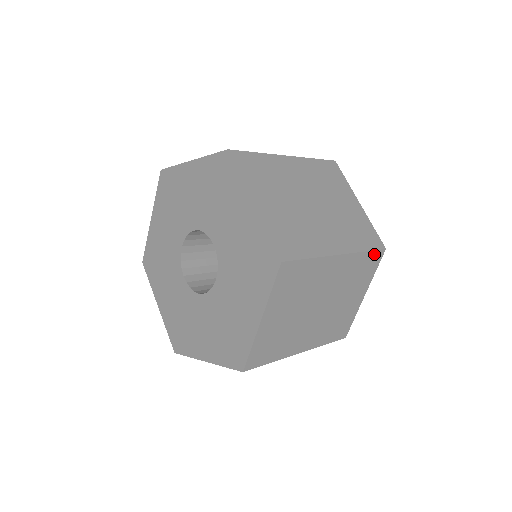
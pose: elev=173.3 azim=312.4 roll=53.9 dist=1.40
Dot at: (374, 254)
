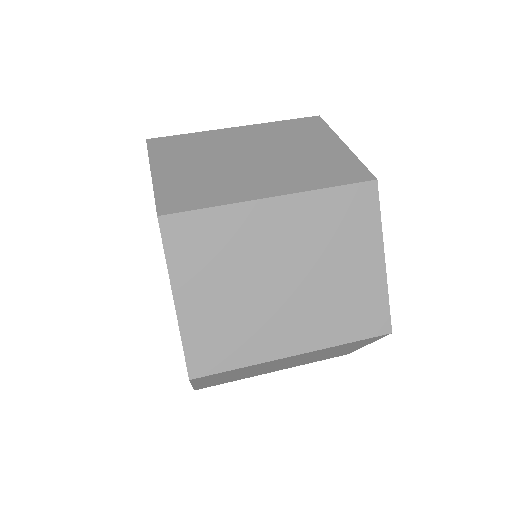
Dot at: (367, 339)
